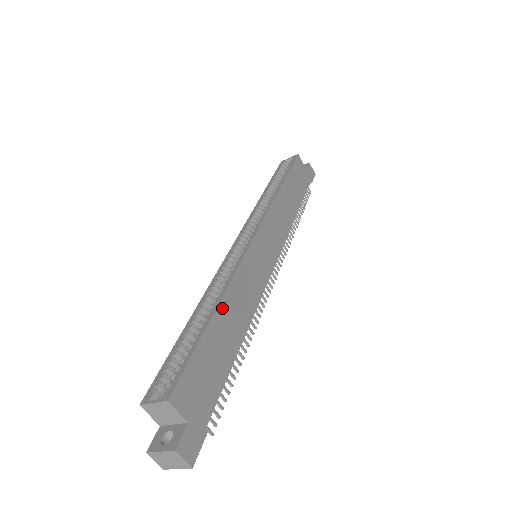
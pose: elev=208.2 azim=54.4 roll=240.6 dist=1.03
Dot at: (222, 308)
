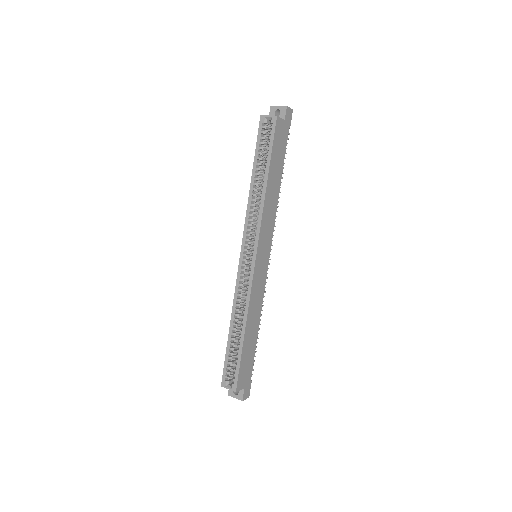
Dot at: (247, 328)
